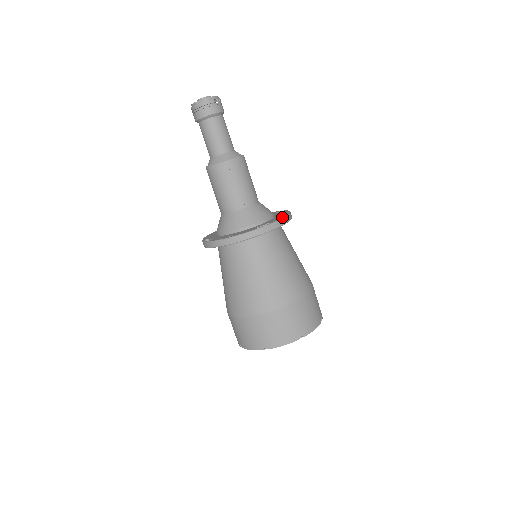
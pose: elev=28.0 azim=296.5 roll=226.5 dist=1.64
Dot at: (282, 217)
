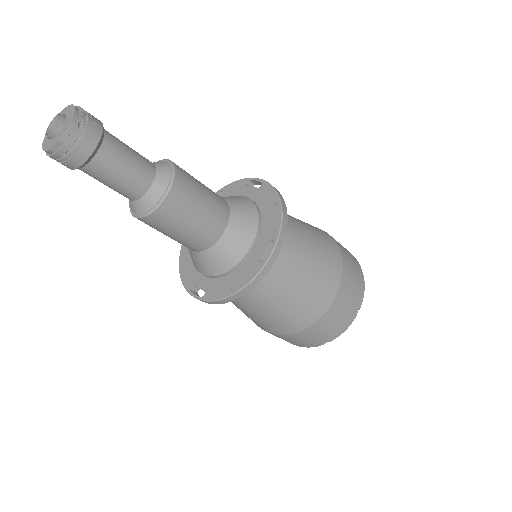
Dot at: (279, 218)
